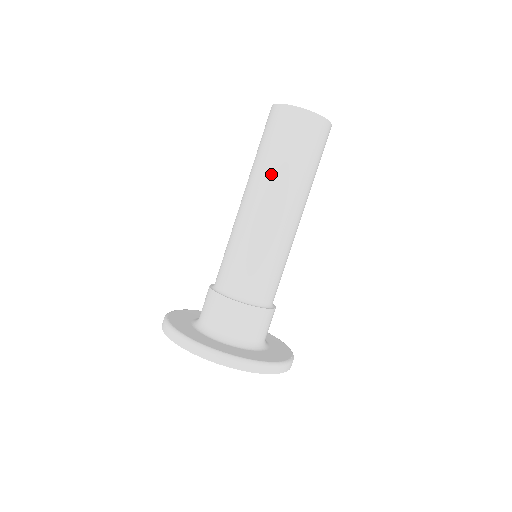
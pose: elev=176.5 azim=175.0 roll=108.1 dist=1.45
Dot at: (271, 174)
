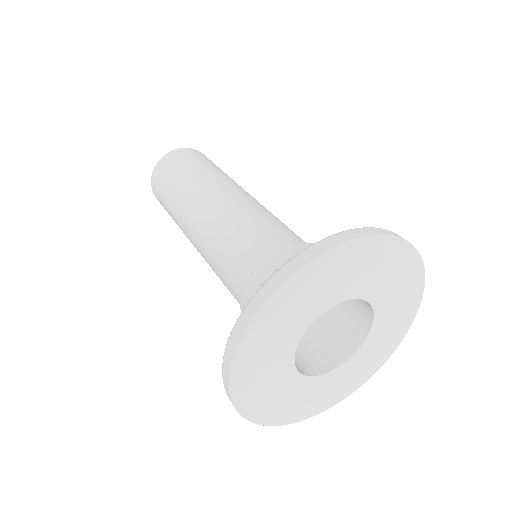
Dot at: (183, 193)
